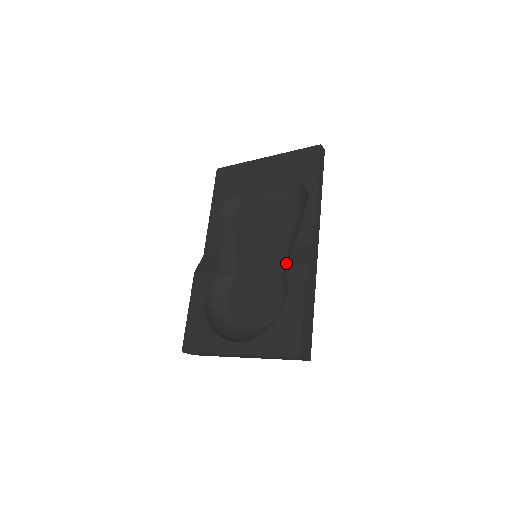
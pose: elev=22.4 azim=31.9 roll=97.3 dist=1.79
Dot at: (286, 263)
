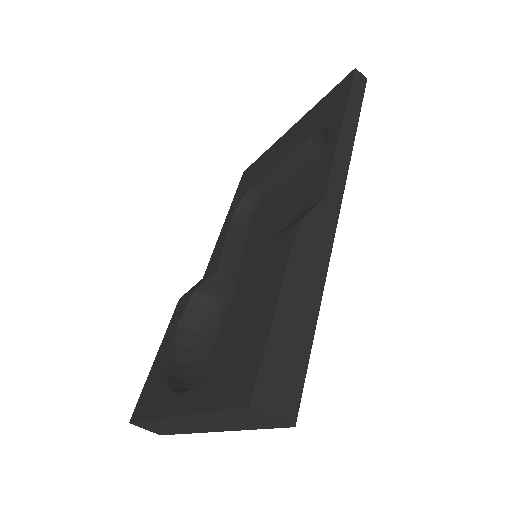
Dot at: (273, 237)
